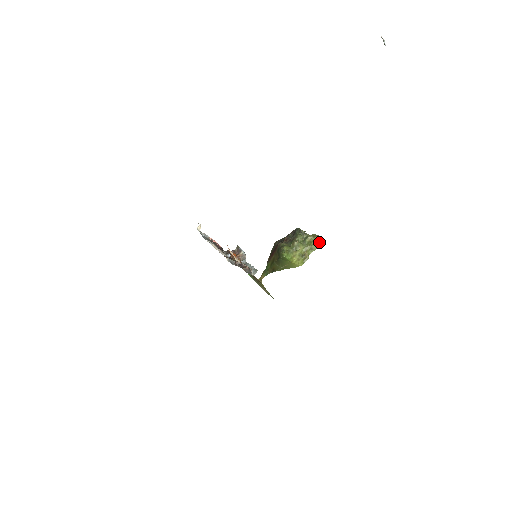
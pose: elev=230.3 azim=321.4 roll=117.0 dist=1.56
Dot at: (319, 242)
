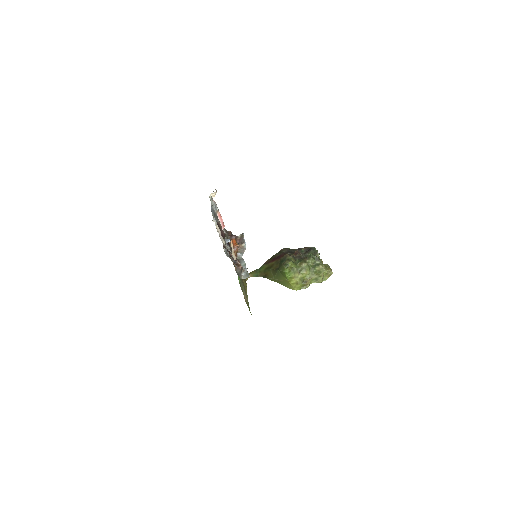
Dot at: (328, 276)
